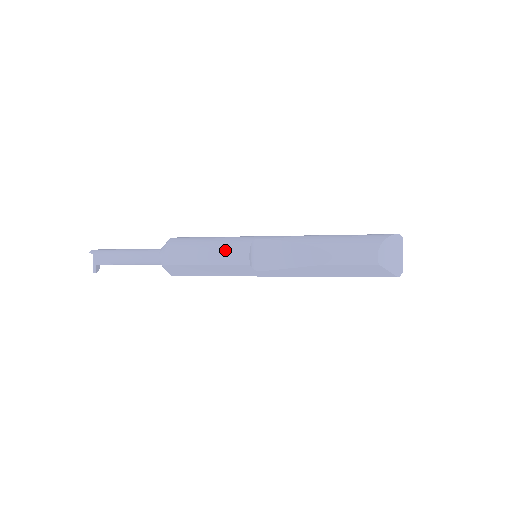
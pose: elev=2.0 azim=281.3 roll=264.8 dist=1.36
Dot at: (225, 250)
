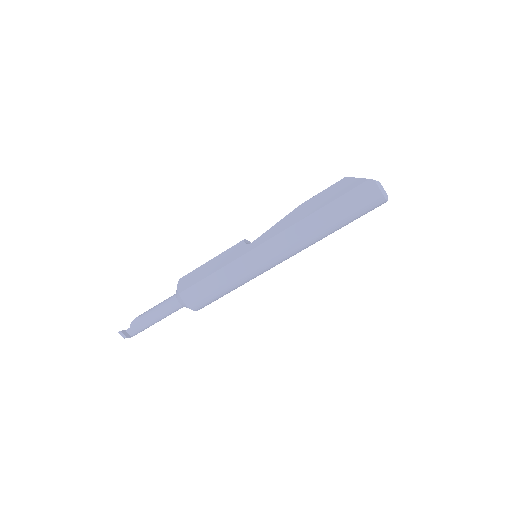
Dot at: occluded
